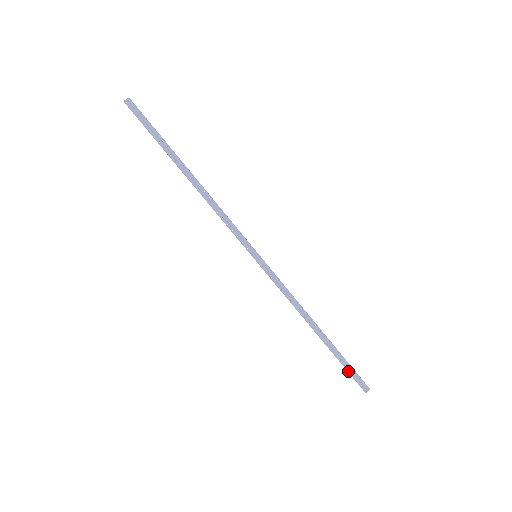
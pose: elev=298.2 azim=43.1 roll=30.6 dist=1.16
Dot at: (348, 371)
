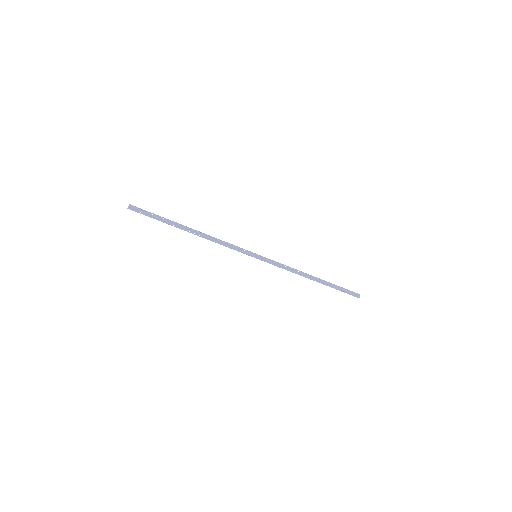
Dot at: occluded
